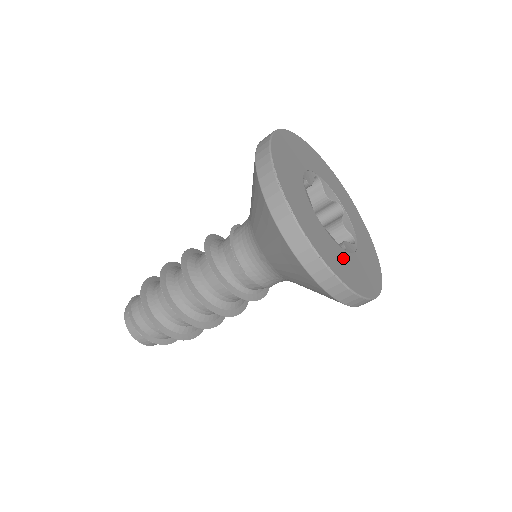
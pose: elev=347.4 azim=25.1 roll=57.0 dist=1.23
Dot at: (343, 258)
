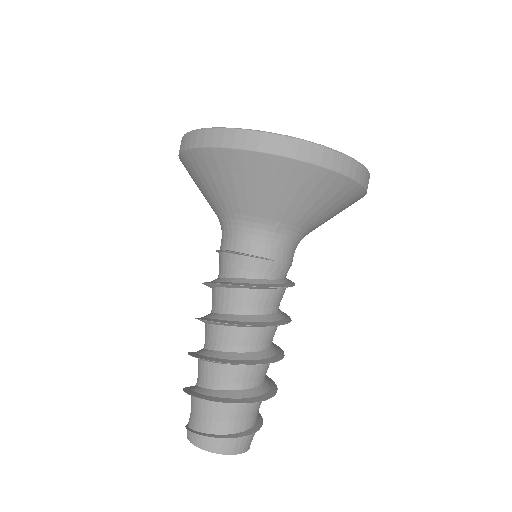
Dot at: occluded
